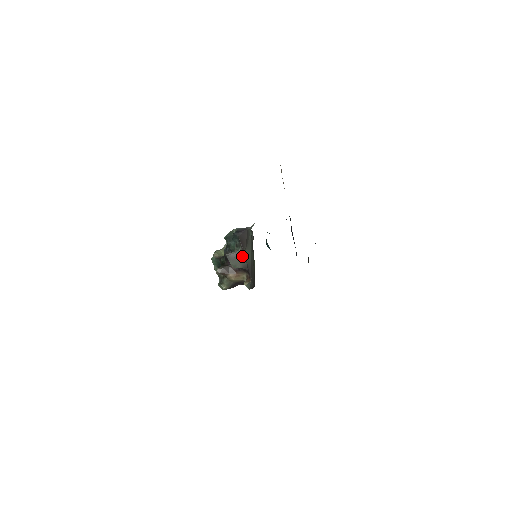
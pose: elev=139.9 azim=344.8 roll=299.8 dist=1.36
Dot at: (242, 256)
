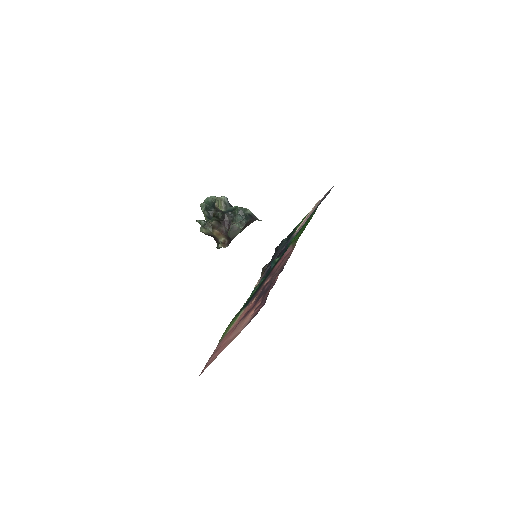
Dot at: (238, 232)
